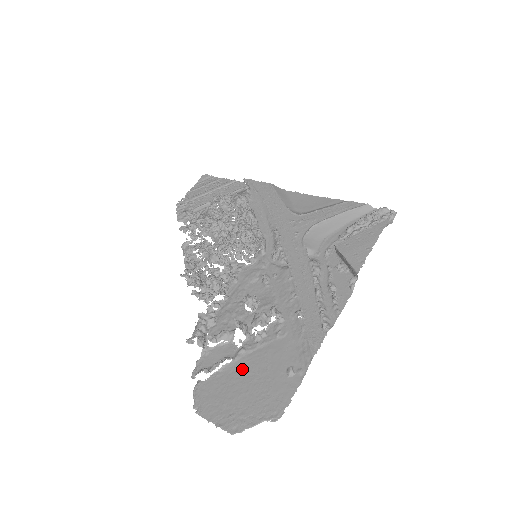
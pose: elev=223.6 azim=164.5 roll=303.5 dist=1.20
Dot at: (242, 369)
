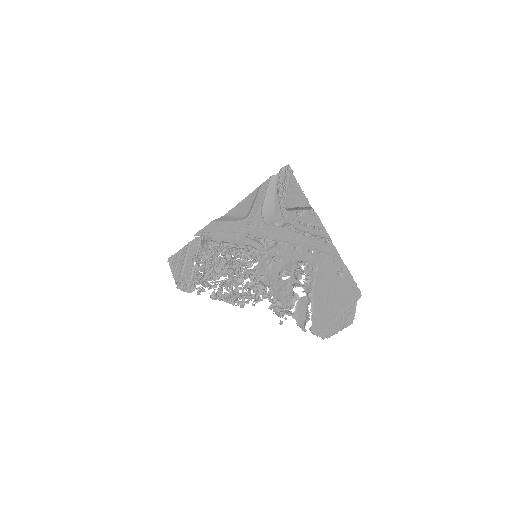
Dot at: (320, 300)
